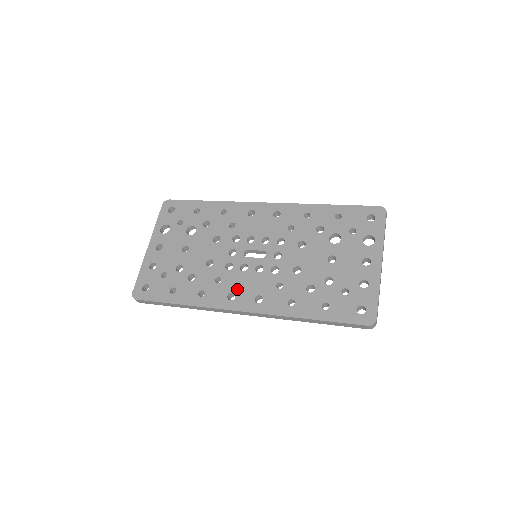
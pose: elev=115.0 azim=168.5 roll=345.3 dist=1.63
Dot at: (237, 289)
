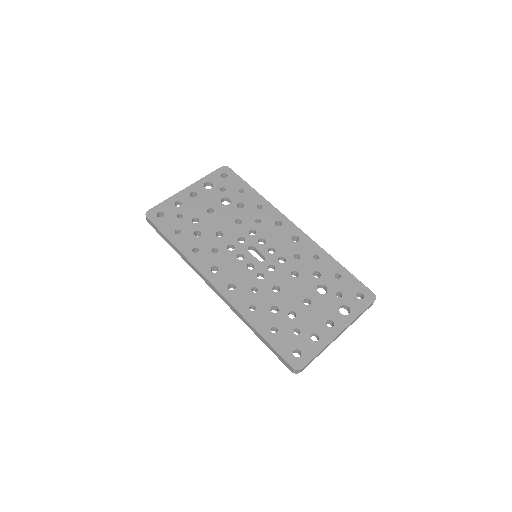
Dot at: (223, 267)
